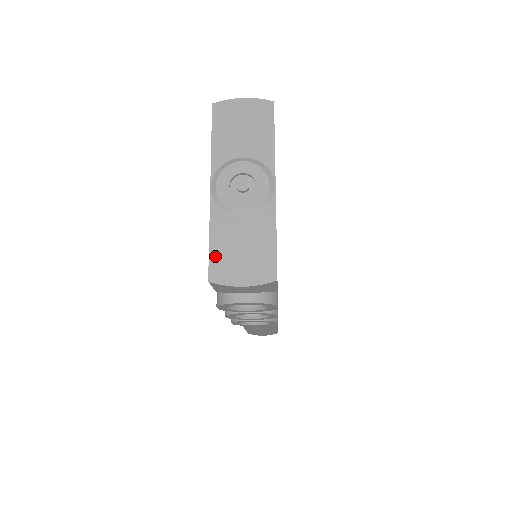
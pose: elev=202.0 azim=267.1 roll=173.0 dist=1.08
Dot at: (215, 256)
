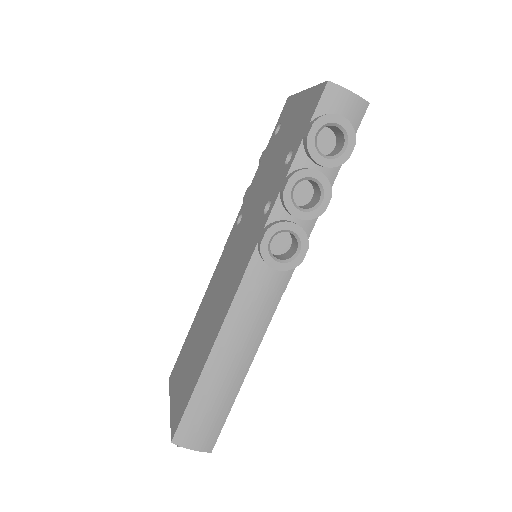
Dot at: occluded
